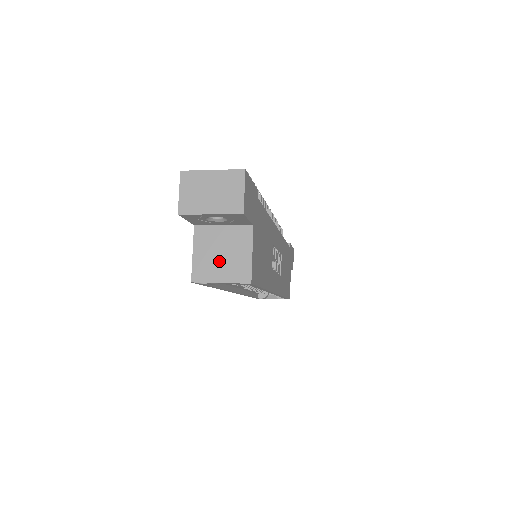
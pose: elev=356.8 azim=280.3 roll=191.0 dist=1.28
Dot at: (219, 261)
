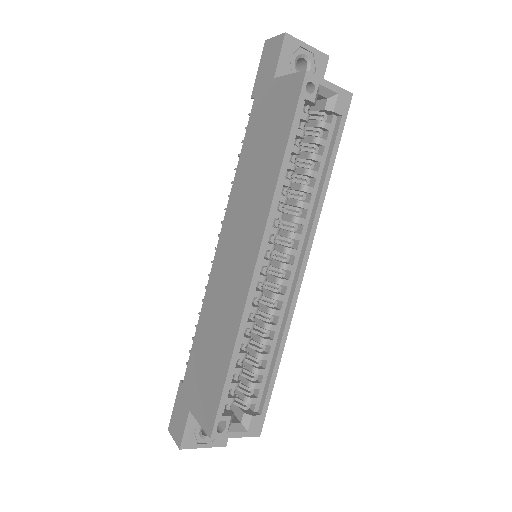
Dot at: occluded
